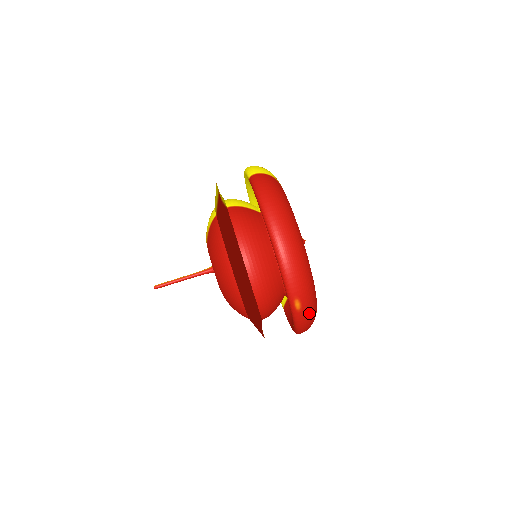
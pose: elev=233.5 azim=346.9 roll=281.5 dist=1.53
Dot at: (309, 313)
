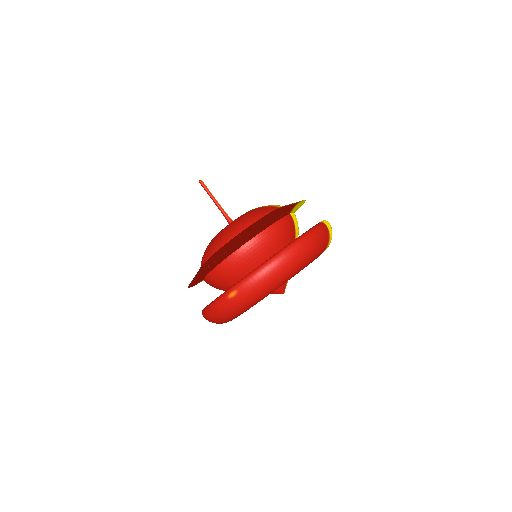
Dot at: (227, 310)
